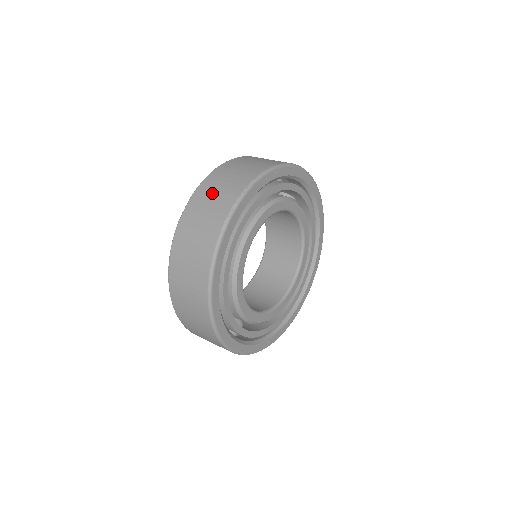
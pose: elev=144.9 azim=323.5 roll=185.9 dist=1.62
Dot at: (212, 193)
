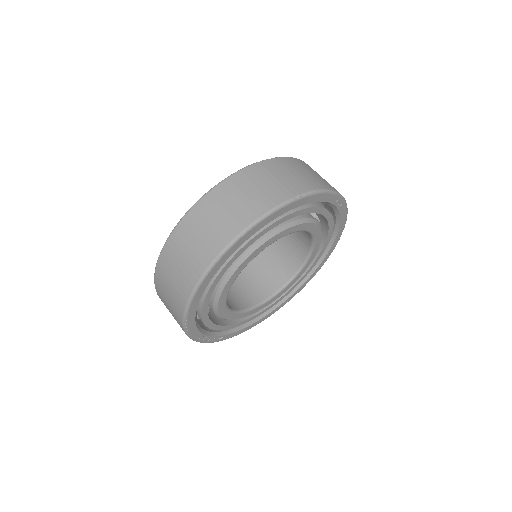
Dot at: (297, 169)
